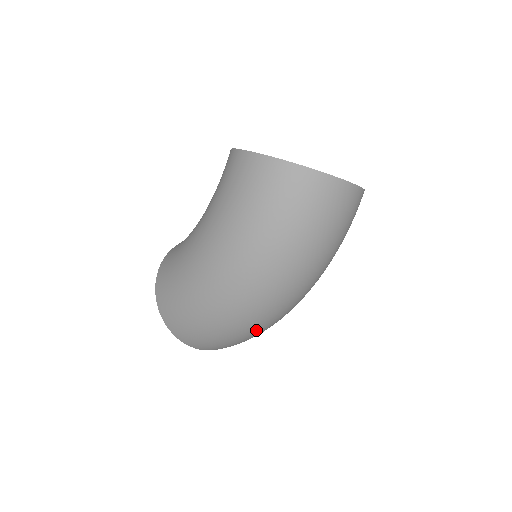
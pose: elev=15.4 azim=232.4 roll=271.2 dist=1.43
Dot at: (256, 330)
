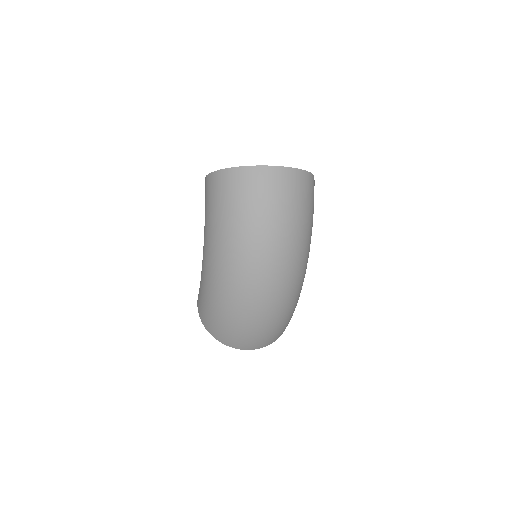
Dot at: (268, 313)
